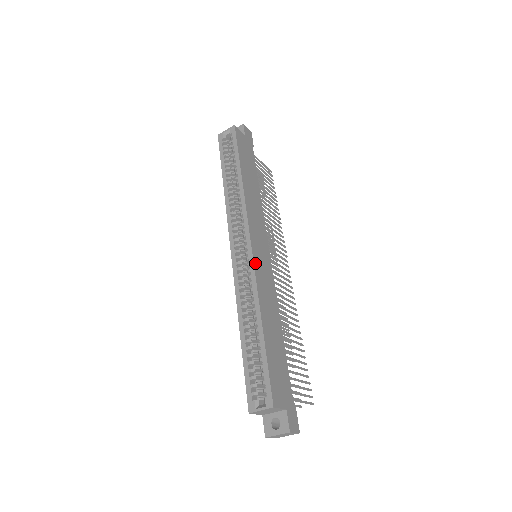
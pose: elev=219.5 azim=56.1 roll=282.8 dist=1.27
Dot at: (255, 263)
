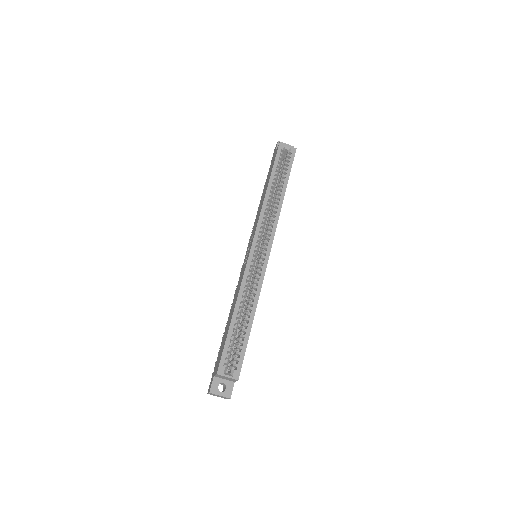
Dot at: occluded
